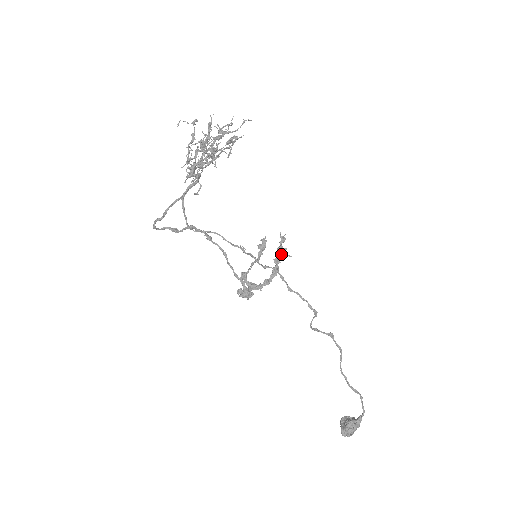
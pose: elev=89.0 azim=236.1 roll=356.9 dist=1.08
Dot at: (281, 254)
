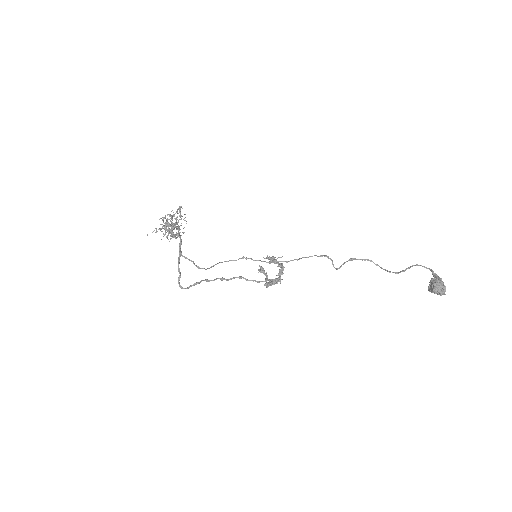
Dot at: (275, 260)
